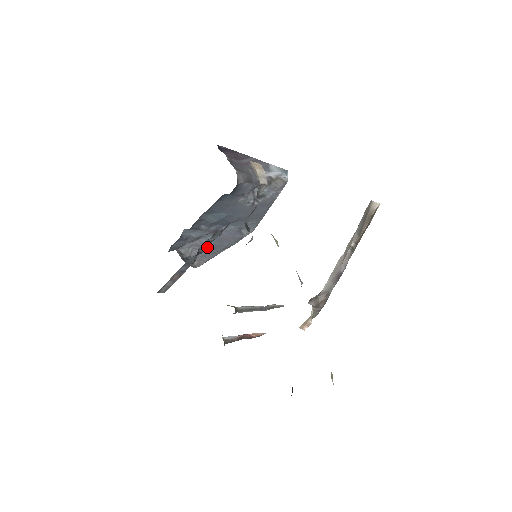
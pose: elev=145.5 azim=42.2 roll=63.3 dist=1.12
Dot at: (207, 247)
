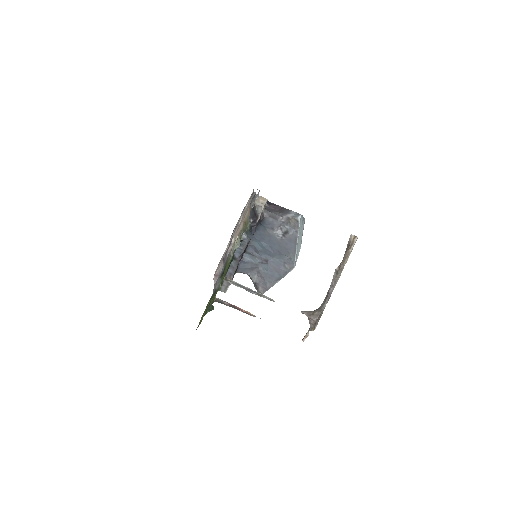
Dot at: (264, 275)
